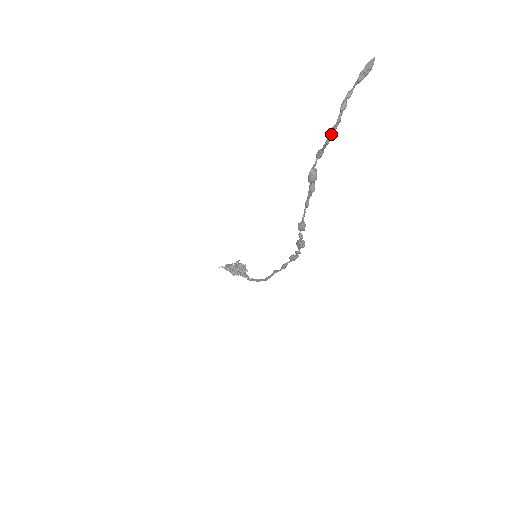
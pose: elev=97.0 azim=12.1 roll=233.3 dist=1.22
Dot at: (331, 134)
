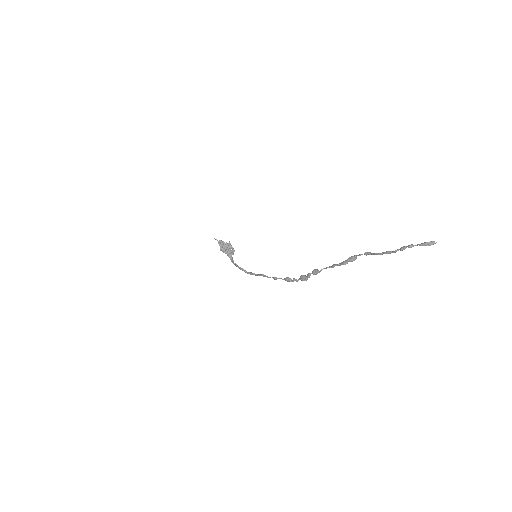
Dot at: (385, 253)
